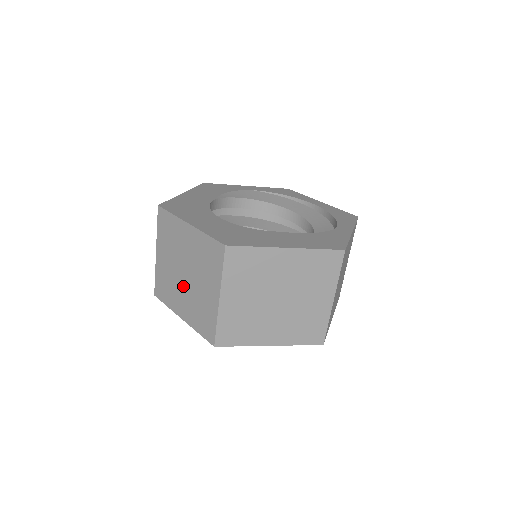
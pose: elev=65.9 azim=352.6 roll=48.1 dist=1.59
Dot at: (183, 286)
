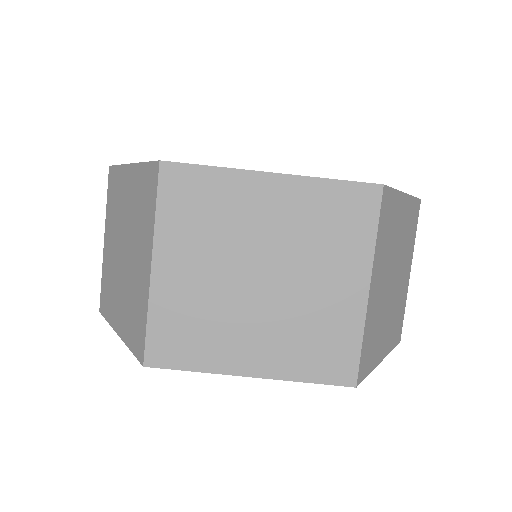
Dot at: (121, 274)
